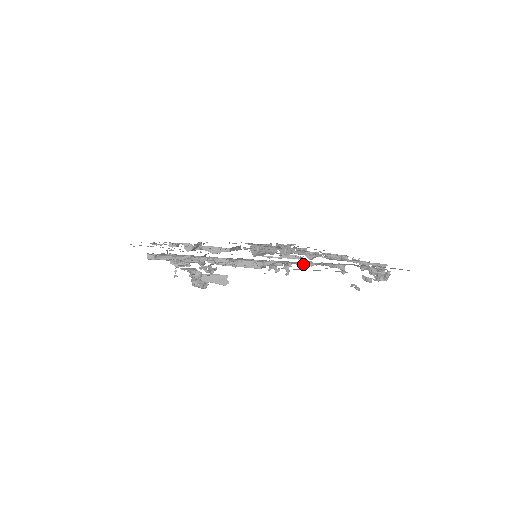
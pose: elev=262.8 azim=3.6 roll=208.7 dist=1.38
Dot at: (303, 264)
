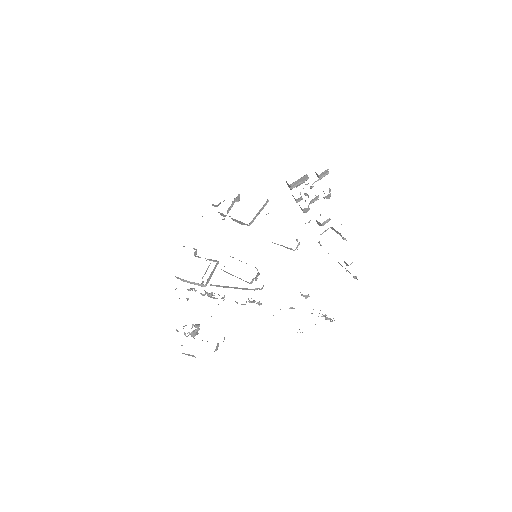
Dot at: occluded
